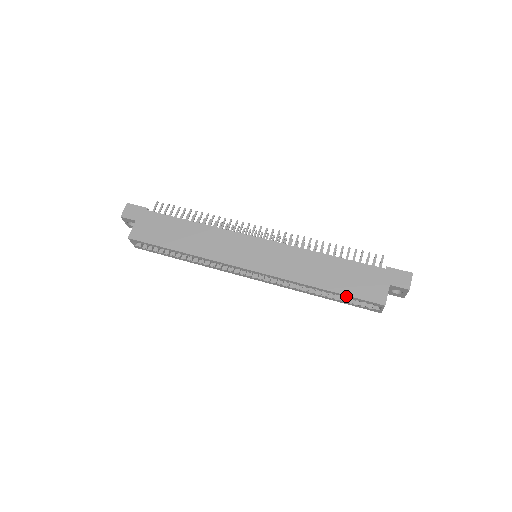
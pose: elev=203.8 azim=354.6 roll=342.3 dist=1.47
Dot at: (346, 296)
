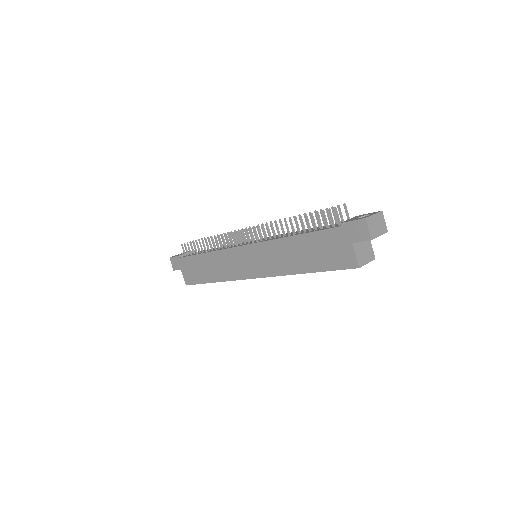
Dot at: occluded
